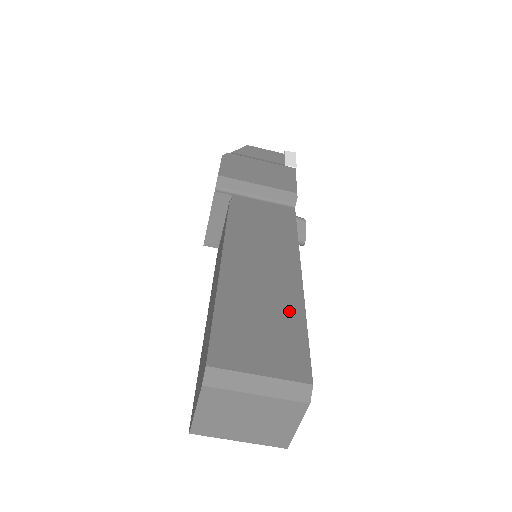
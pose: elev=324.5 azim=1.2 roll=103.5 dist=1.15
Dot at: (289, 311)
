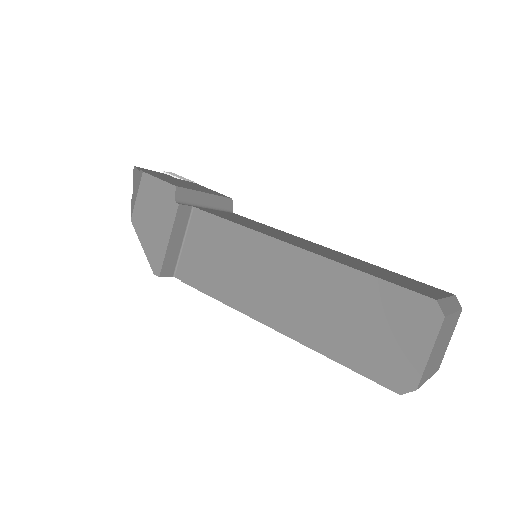
Dot at: (373, 266)
